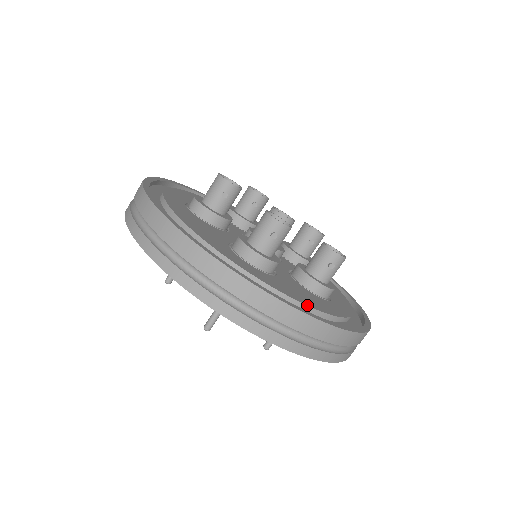
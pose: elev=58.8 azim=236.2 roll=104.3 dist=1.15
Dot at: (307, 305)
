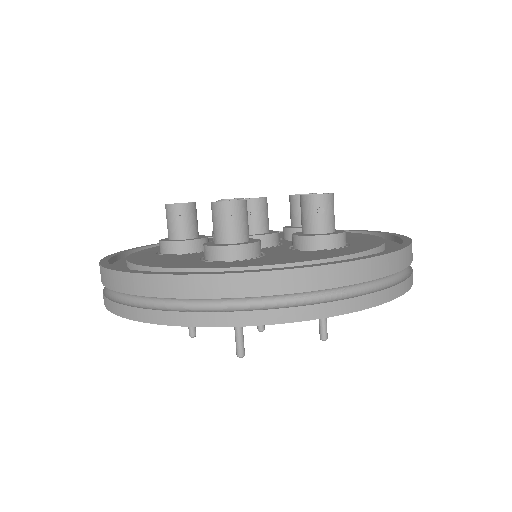
Dot at: (301, 262)
